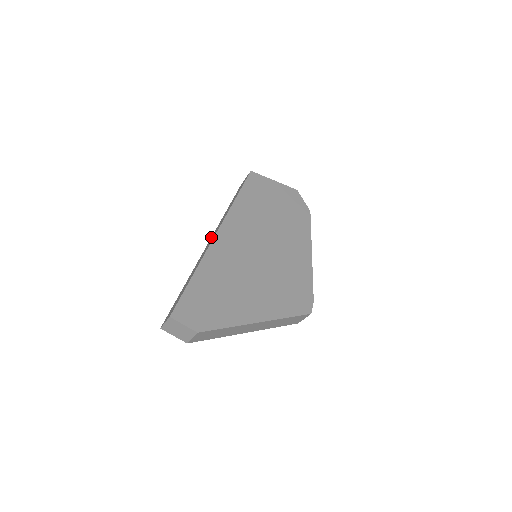
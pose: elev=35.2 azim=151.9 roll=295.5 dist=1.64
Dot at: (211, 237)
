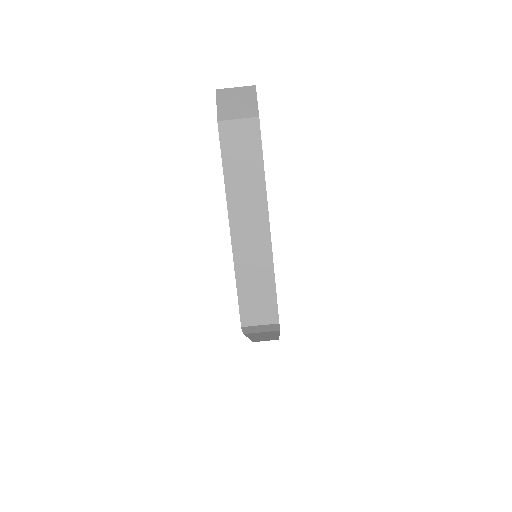
Dot at: occluded
